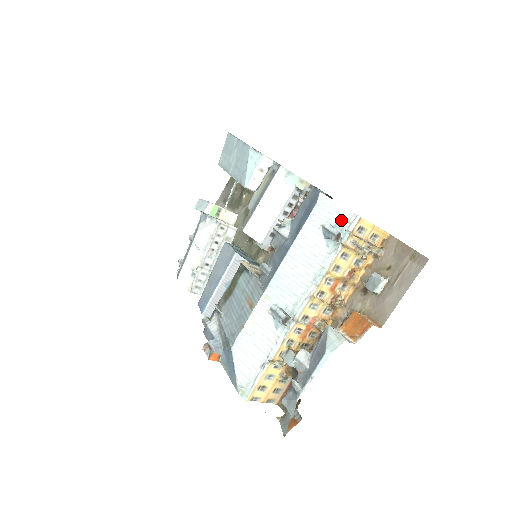
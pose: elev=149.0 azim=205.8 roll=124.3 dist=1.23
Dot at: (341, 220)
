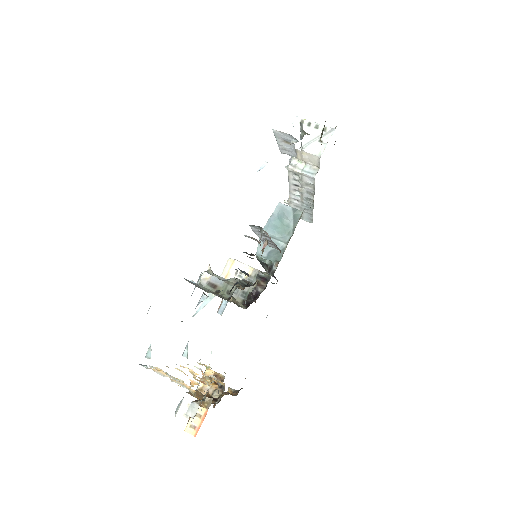
Dot at: occluded
